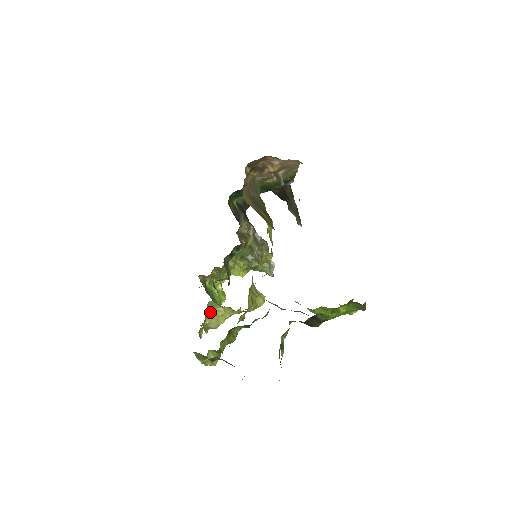
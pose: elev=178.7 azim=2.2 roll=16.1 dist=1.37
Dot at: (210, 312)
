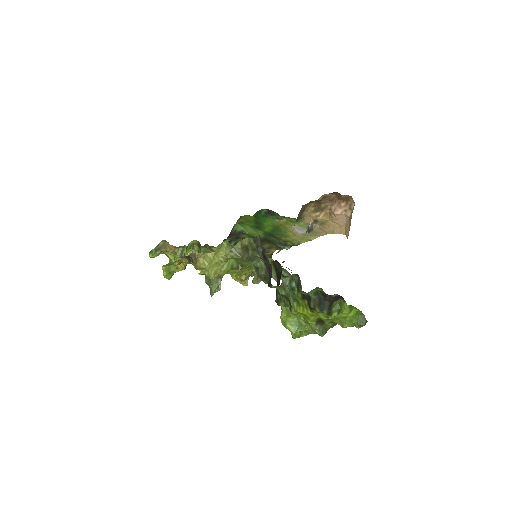
Dot at: occluded
